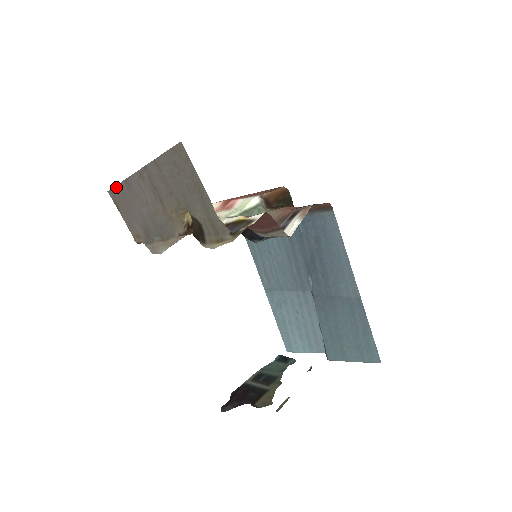
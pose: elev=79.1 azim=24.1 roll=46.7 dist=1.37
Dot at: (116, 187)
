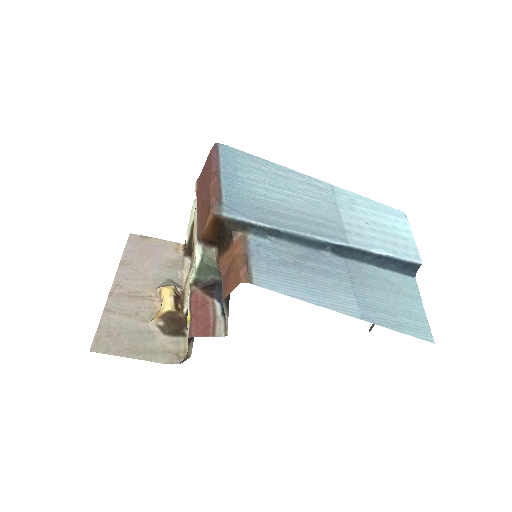
Dot at: (126, 246)
